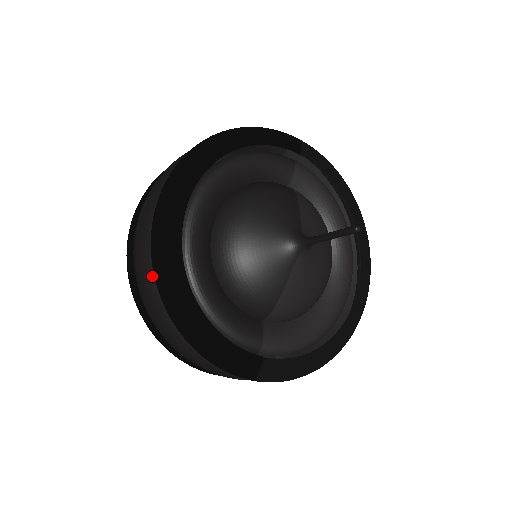
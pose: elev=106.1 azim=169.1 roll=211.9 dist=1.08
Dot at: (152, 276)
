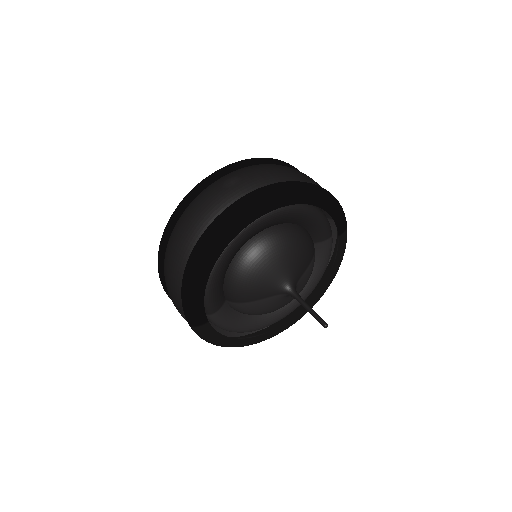
Dot at: (204, 227)
